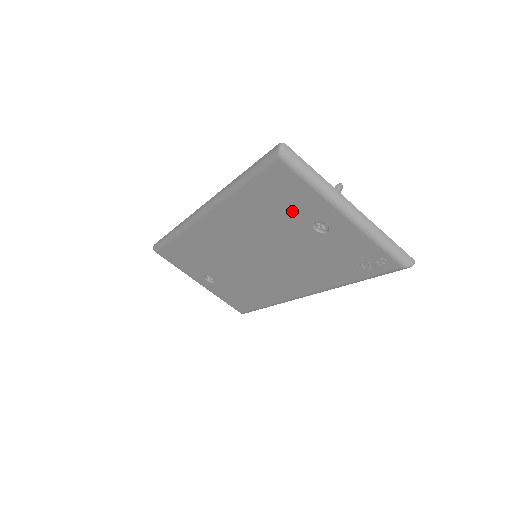
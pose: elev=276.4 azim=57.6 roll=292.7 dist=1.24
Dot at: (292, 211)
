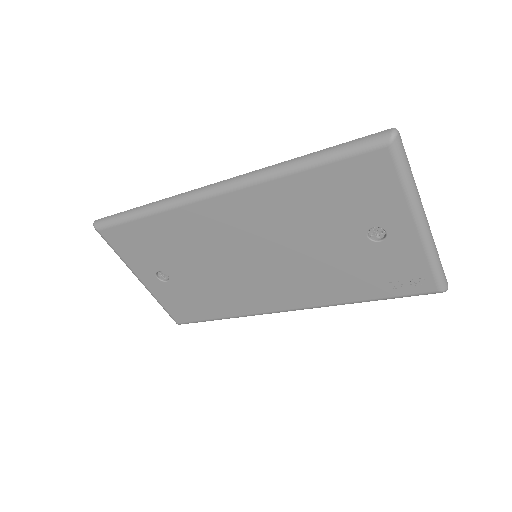
Dot at: (355, 210)
